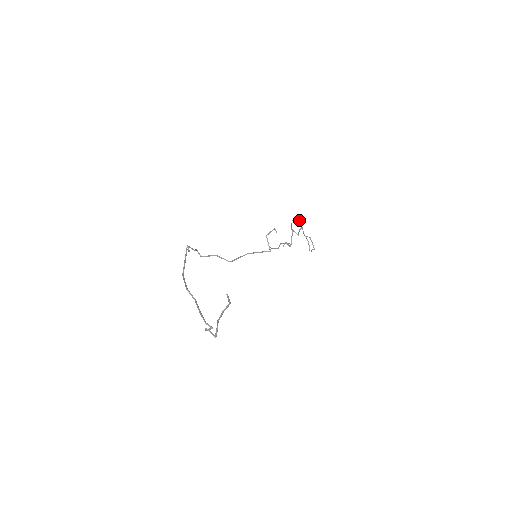
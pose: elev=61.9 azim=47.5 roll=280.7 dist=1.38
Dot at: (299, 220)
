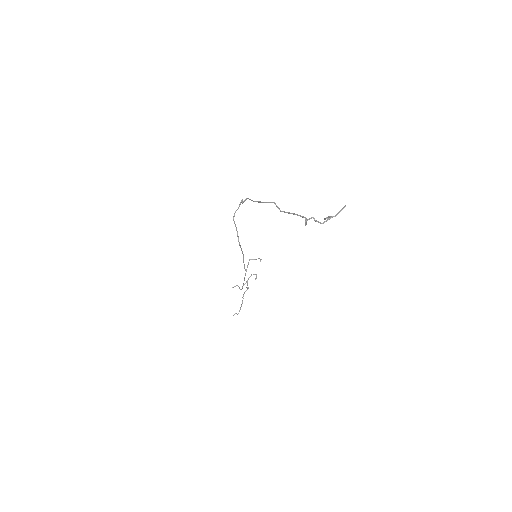
Dot at: occluded
